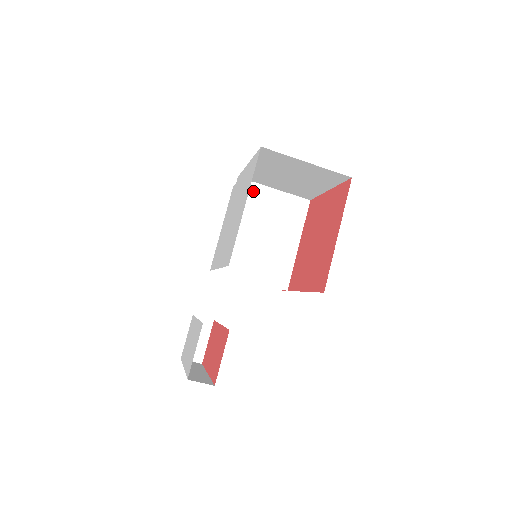
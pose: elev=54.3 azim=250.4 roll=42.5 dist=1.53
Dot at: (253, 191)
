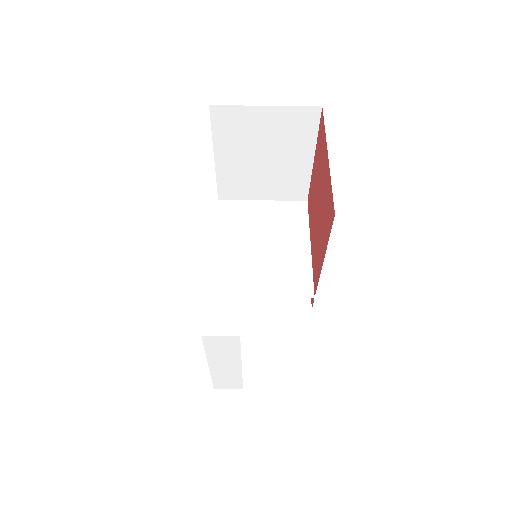
Dot at: (239, 208)
